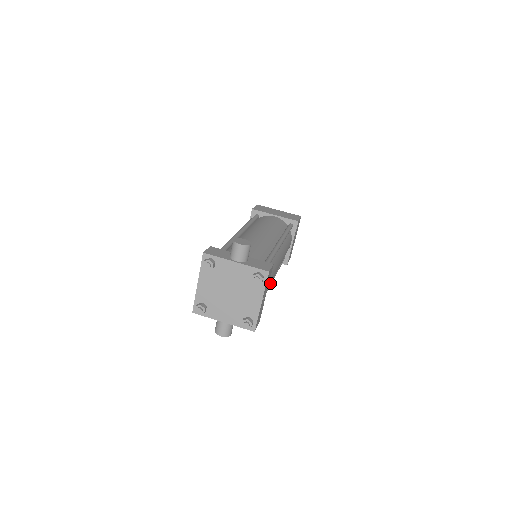
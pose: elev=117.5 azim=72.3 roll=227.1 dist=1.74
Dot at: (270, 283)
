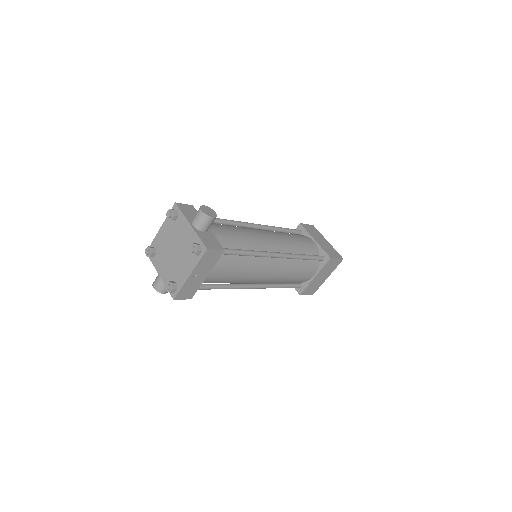
Dot at: (248, 286)
